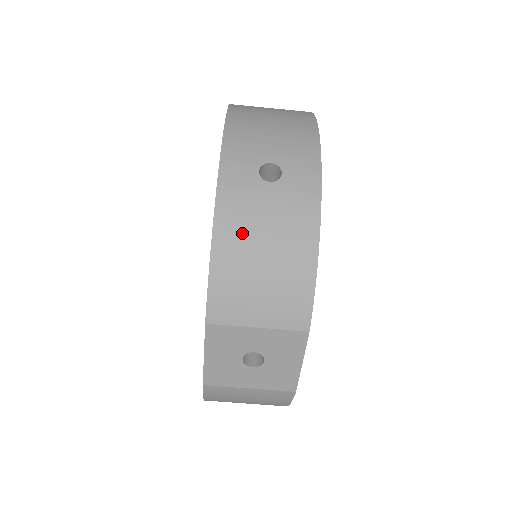
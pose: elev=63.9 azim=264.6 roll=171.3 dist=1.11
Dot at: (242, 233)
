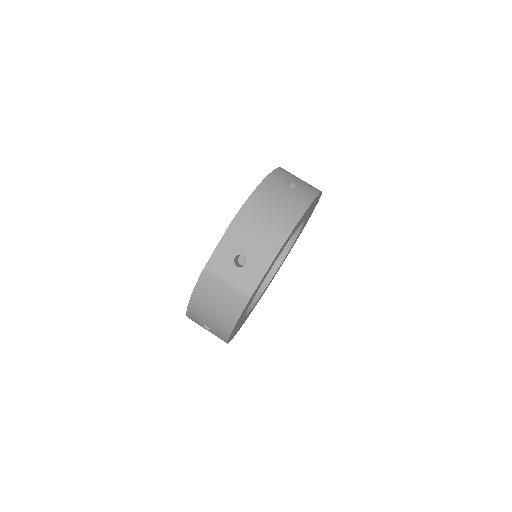
Dot at: (268, 196)
